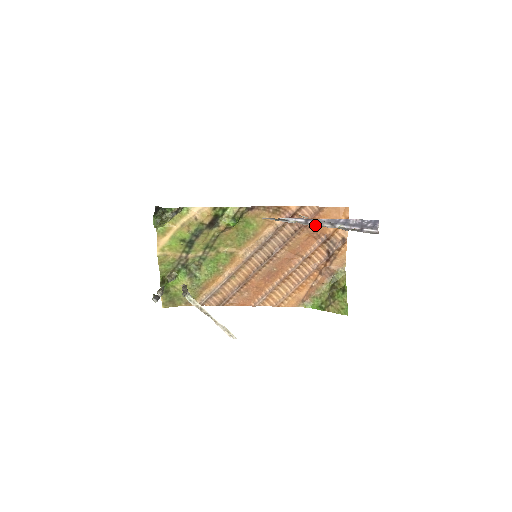
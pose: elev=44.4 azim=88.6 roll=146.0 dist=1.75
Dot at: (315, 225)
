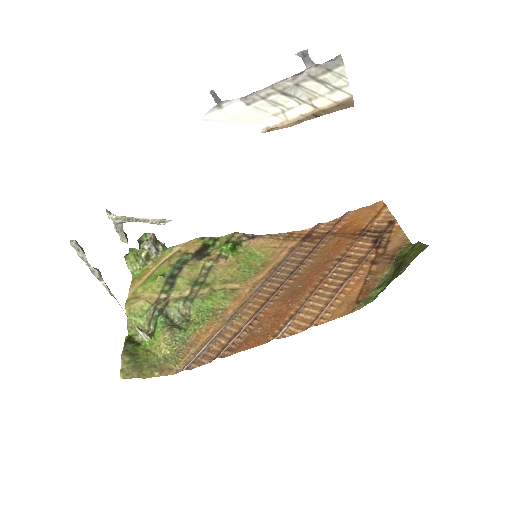
Dot at: (264, 90)
